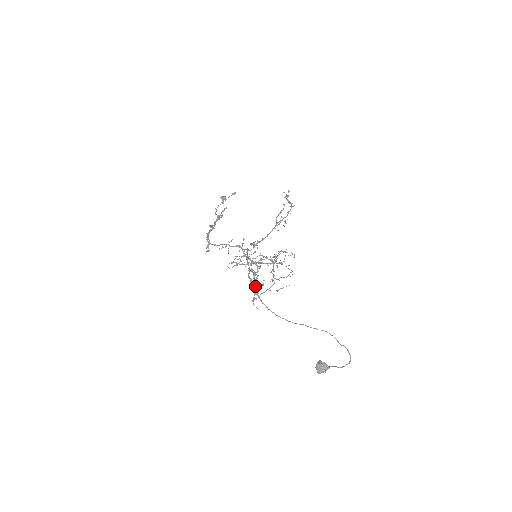
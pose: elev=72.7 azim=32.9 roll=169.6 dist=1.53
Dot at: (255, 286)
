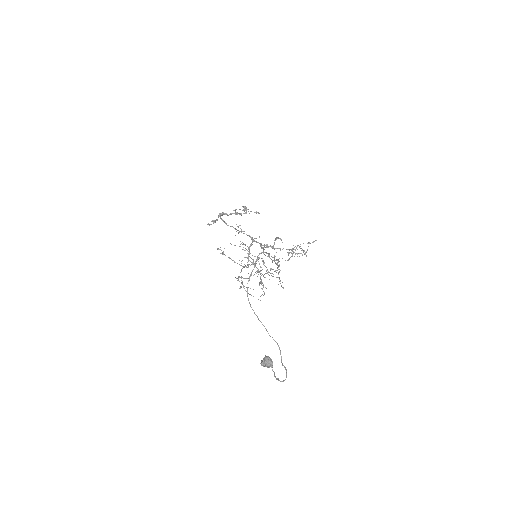
Dot at: (274, 258)
